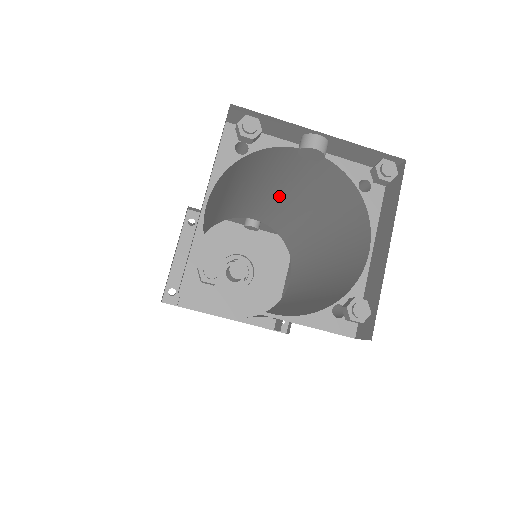
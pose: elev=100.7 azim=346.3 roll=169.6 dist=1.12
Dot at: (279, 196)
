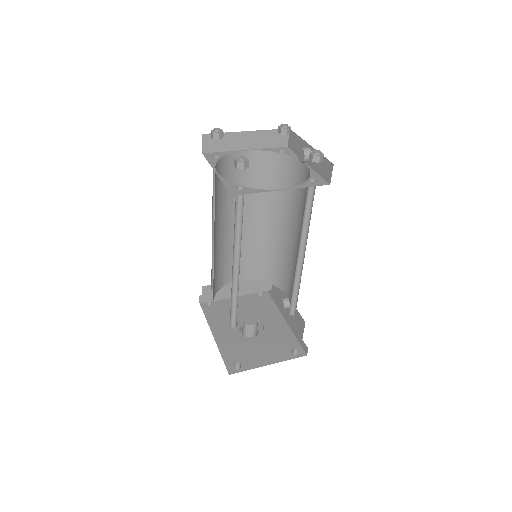
Dot at: (297, 240)
